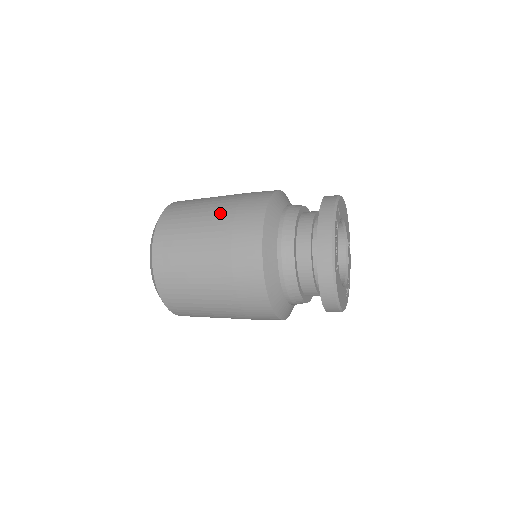
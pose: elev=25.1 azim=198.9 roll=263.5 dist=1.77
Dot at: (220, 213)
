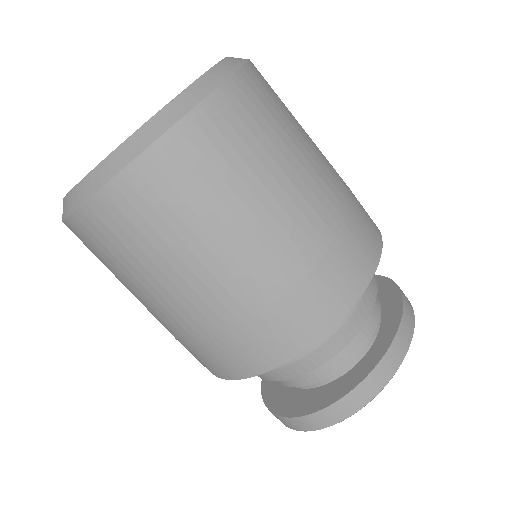
Dot at: (324, 200)
